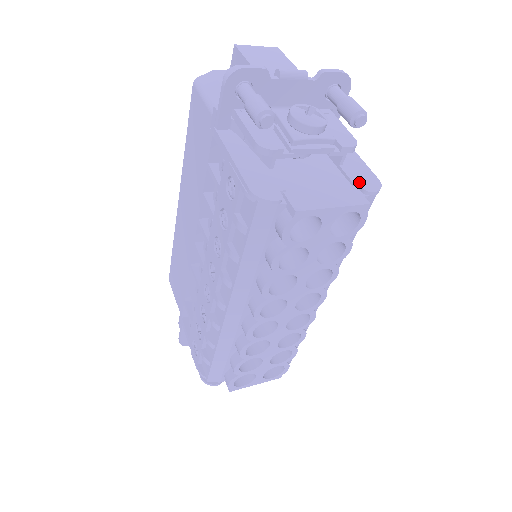
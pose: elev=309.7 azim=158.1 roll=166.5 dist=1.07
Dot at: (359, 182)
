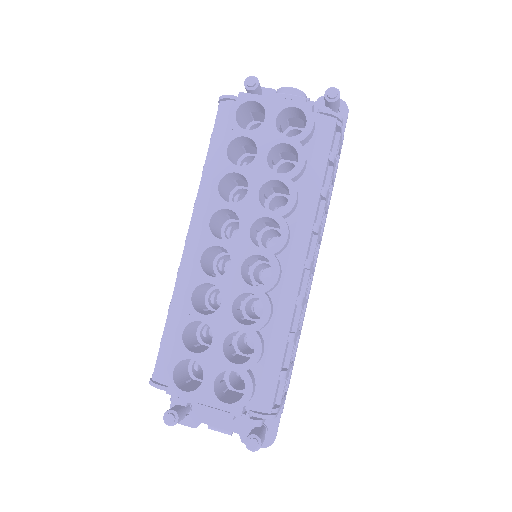
Dot at: occluded
